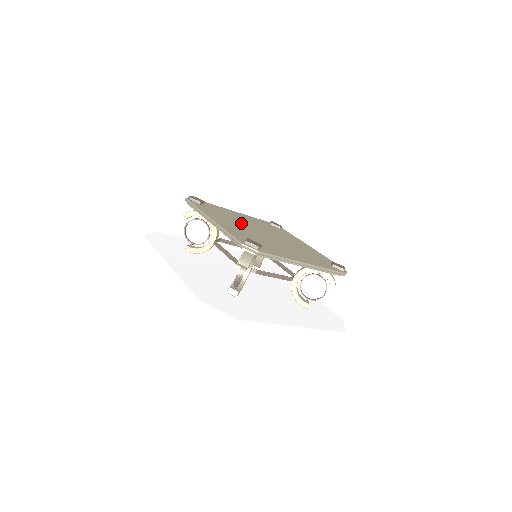
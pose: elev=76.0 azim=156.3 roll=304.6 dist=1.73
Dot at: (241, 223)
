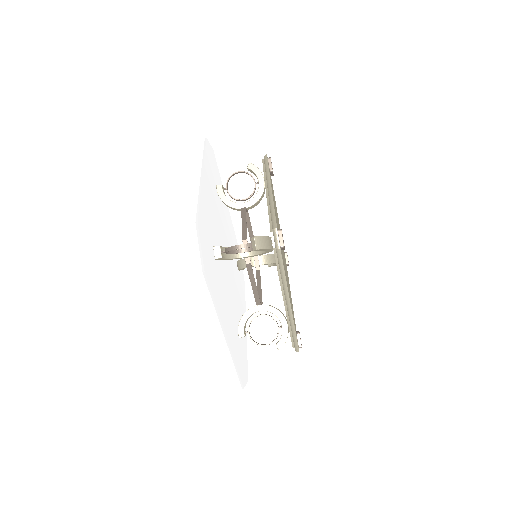
Dot at: occluded
